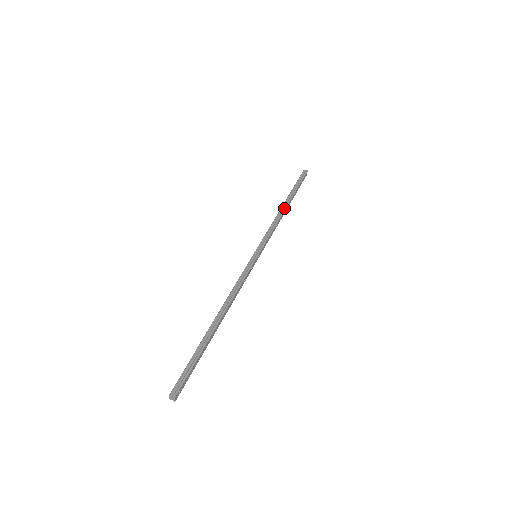
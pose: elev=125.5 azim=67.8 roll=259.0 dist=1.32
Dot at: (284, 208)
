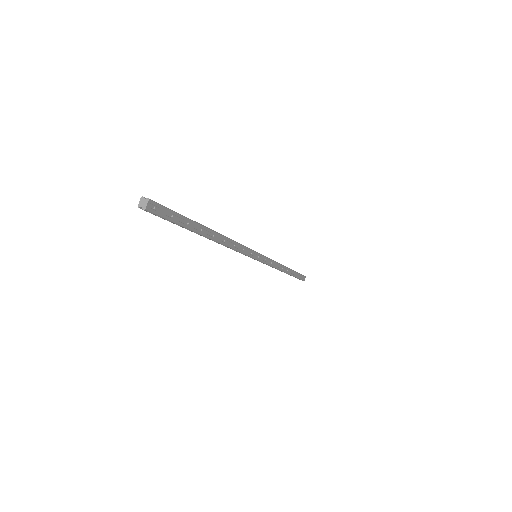
Dot at: (285, 266)
